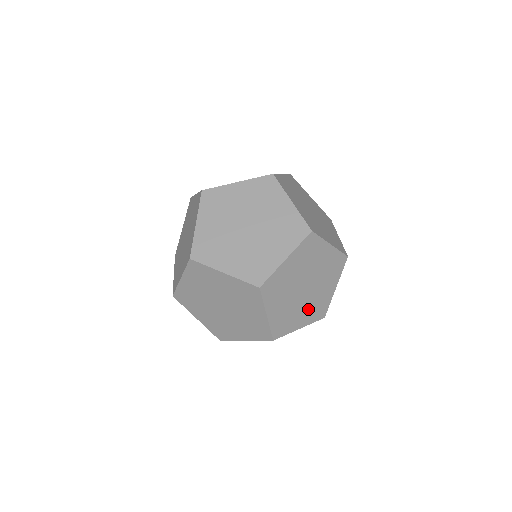
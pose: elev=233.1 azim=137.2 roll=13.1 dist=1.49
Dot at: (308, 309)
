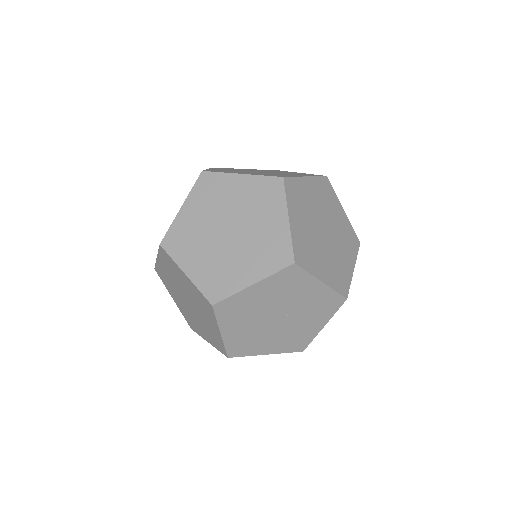
Dot at: (329, 264)
